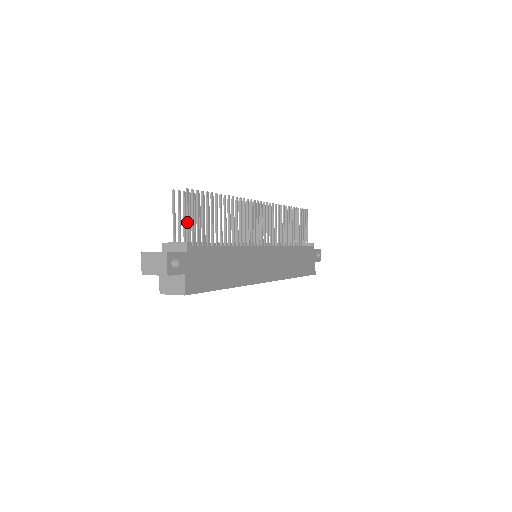
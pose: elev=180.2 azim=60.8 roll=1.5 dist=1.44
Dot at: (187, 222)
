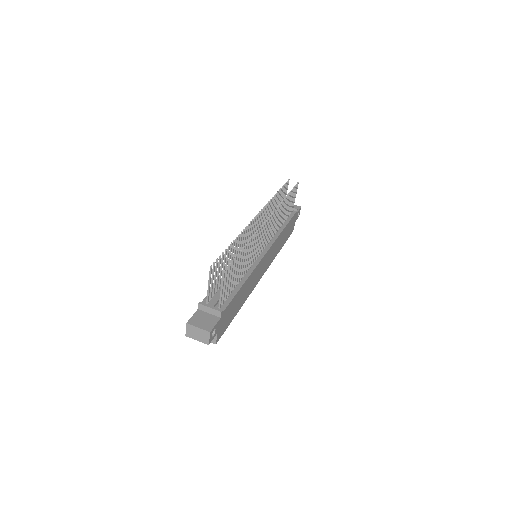
Dot at: (221, 293)
